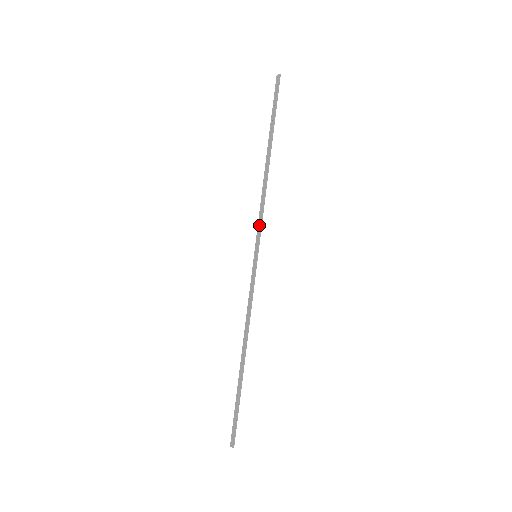
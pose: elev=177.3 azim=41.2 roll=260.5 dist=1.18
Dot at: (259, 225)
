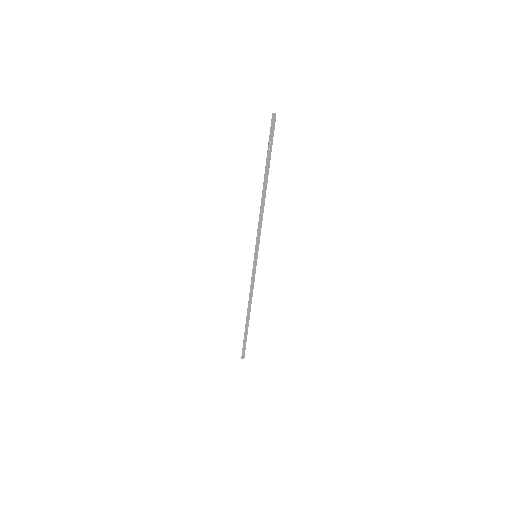
Dot at: (259, 236)
